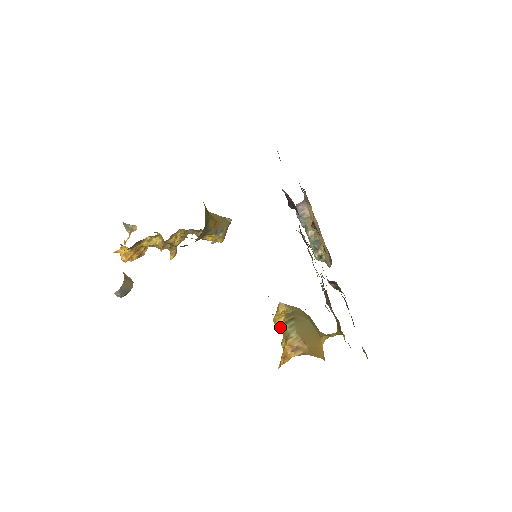
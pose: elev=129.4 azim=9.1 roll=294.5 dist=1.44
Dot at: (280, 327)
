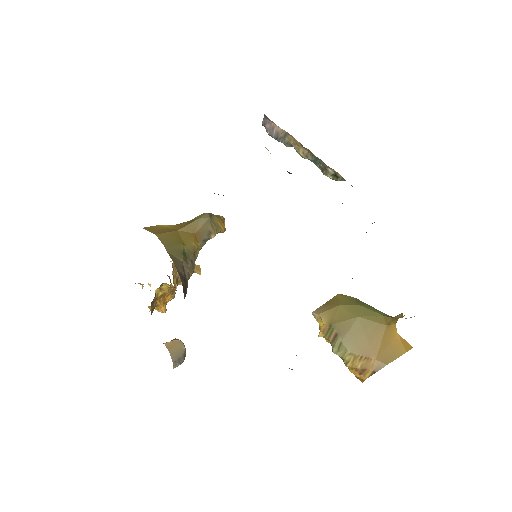
Dot at: occluded
